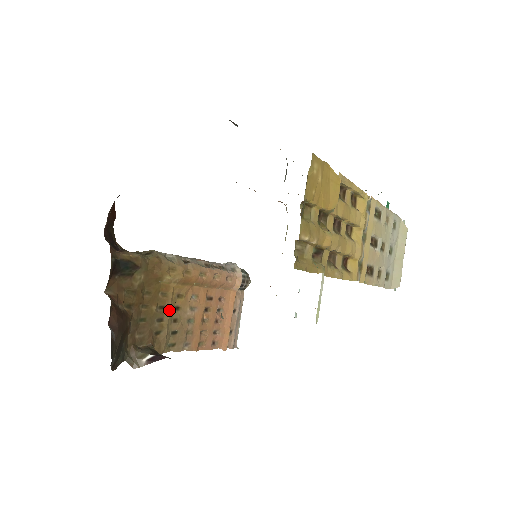
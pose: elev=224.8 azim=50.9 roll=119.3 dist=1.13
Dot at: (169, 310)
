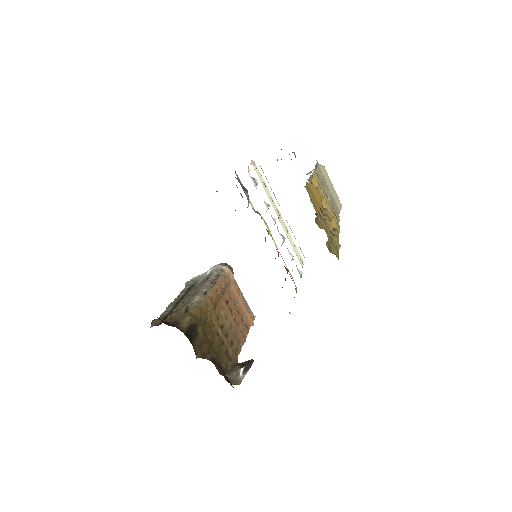
Dot at: (222, 332)
